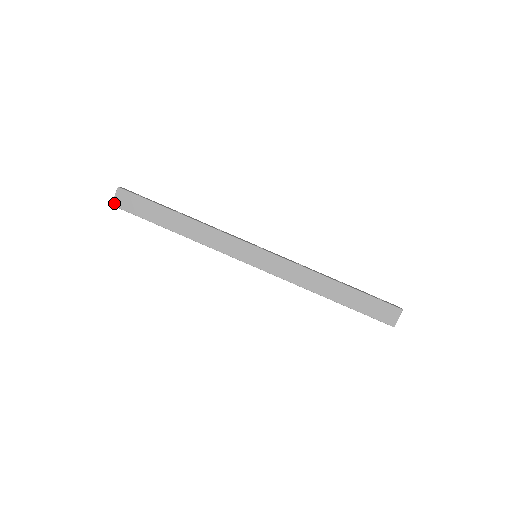
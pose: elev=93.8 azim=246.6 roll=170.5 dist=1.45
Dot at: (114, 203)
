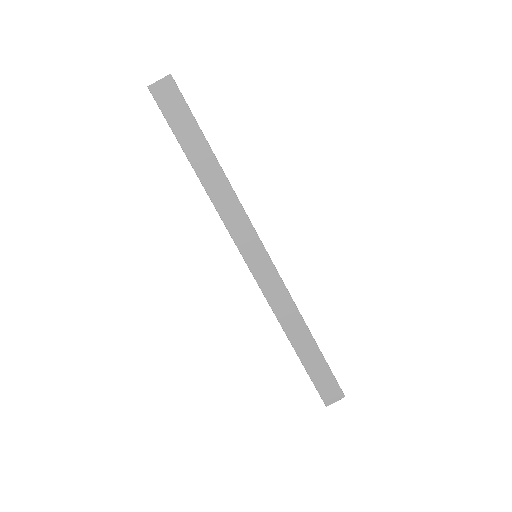
Dot at: (152, 87)
